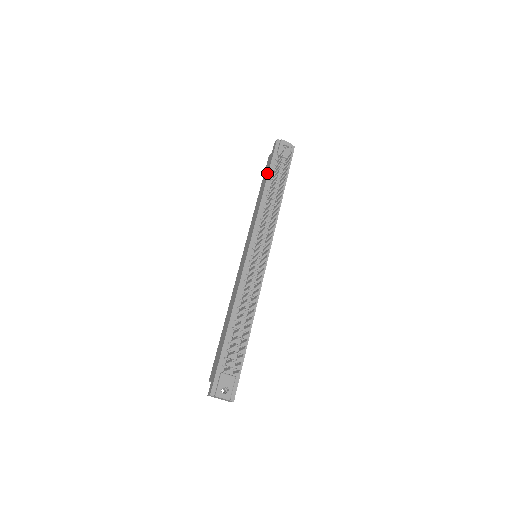
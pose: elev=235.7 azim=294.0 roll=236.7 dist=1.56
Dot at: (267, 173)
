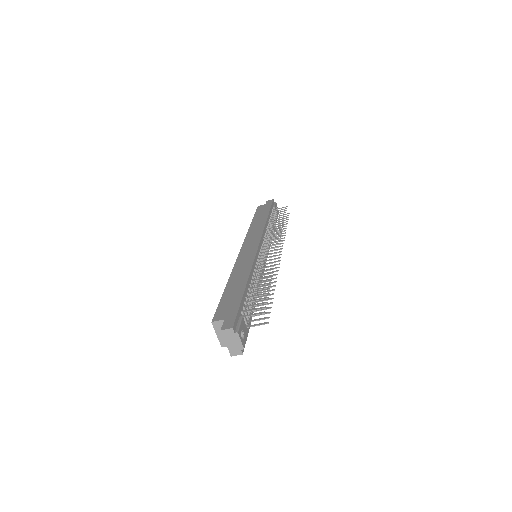
Dot at: (267, 211)
